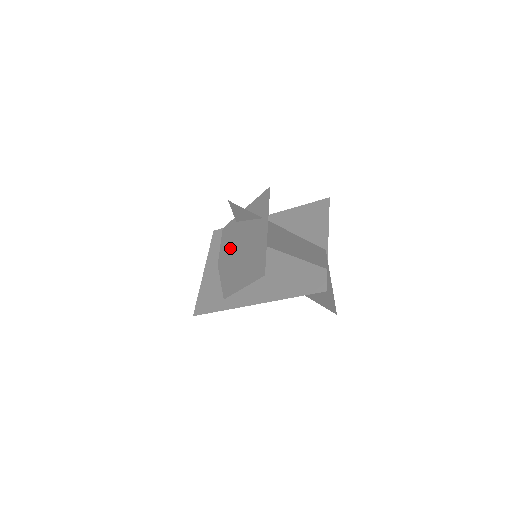
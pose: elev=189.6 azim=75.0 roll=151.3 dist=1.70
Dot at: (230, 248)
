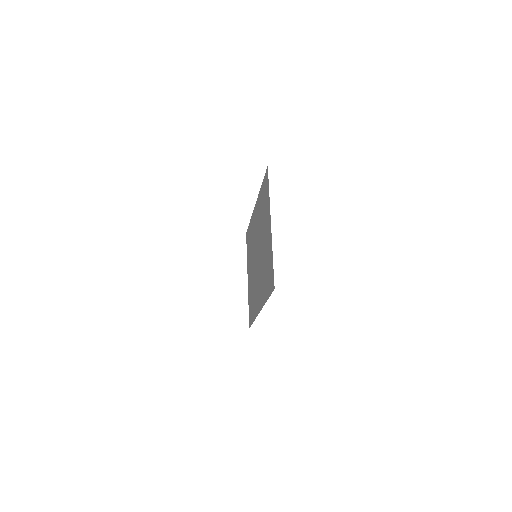
Dot at: occluded
